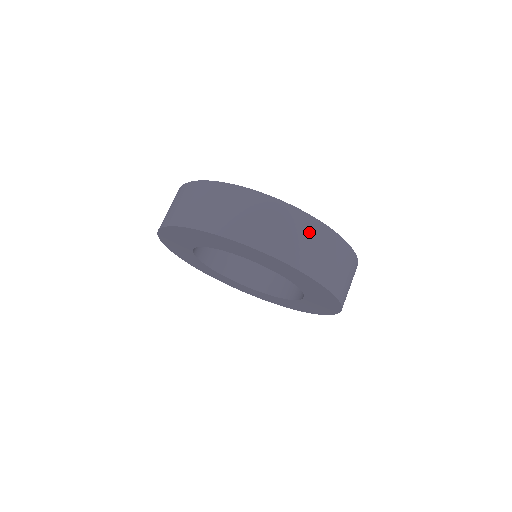
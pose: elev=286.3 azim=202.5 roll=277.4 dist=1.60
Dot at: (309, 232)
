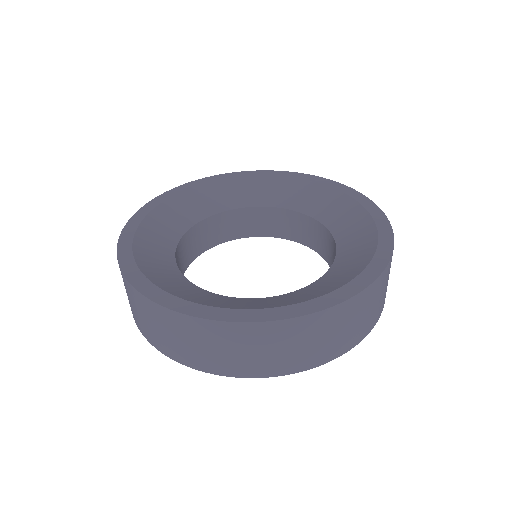
Dot at: (382, 286)
